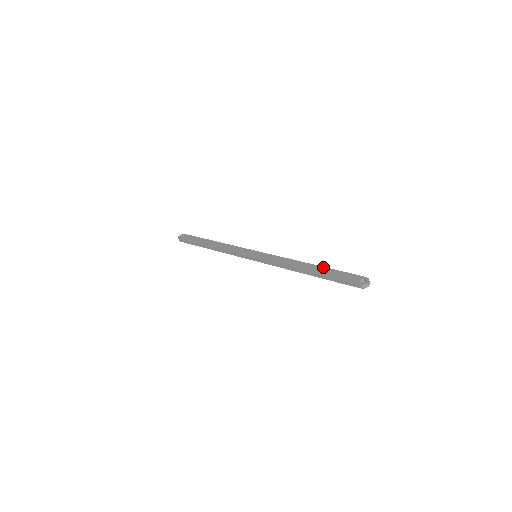
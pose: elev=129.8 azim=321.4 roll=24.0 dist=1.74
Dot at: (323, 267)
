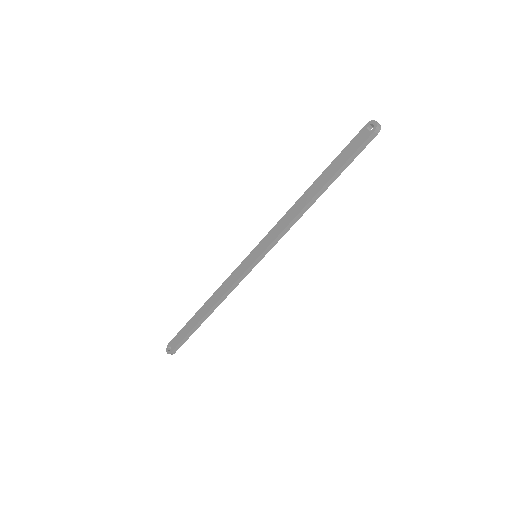
Dot at: (323, 173)
